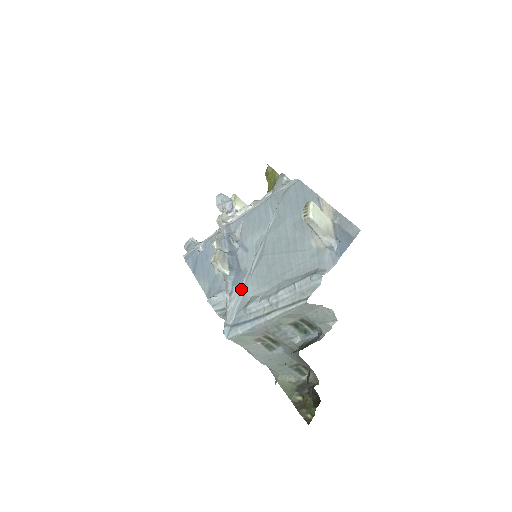
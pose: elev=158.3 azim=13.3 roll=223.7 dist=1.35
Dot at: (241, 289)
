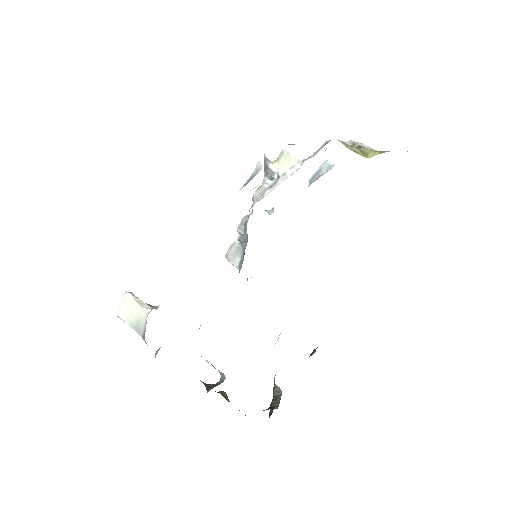
Dot at: occluded
